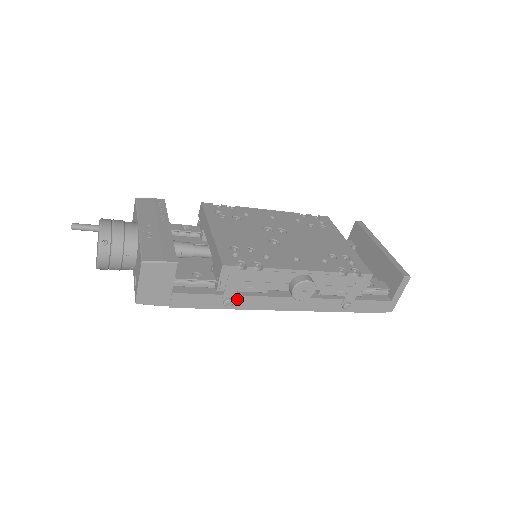
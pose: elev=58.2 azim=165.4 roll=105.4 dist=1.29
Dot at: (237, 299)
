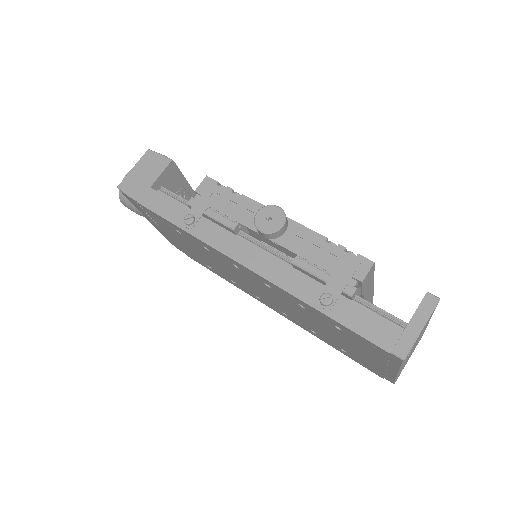
Dot at: (200, 222)
